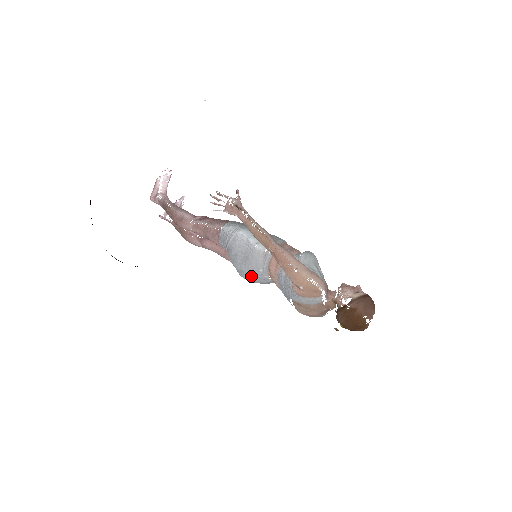
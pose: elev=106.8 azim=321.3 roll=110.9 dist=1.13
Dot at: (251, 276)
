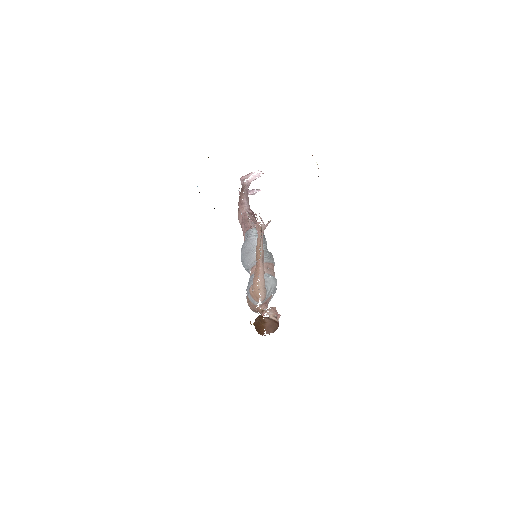
Dot at: (244, 263)
